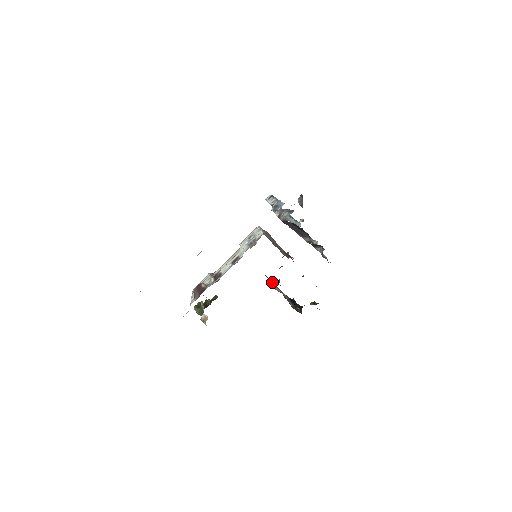
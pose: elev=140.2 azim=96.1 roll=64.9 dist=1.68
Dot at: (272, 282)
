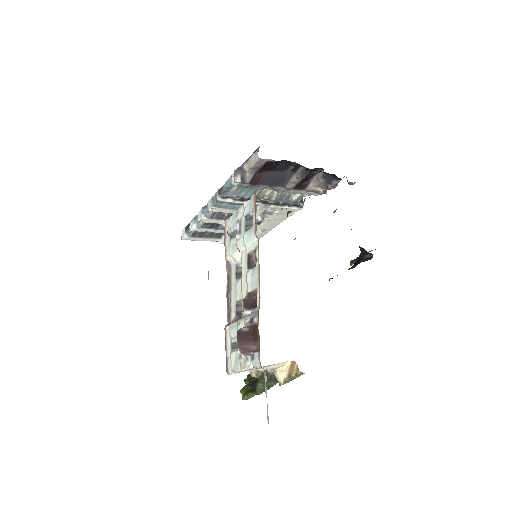
Dot at: occluded
